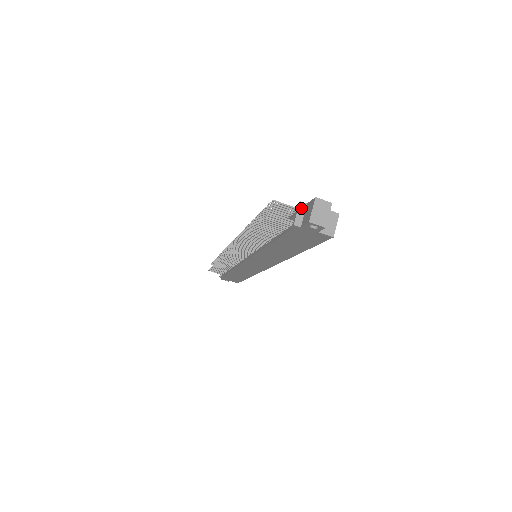
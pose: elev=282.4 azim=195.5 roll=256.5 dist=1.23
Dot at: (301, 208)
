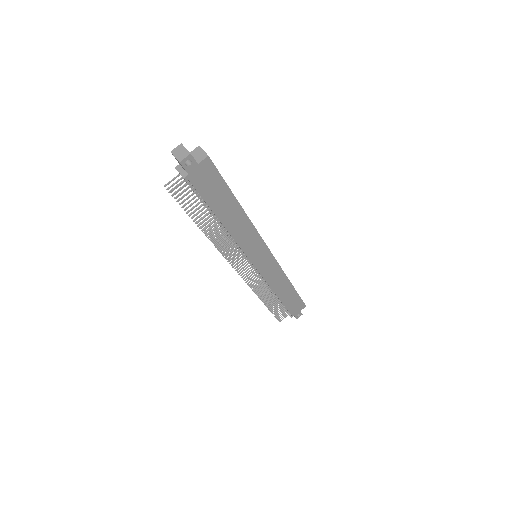
Dot at: (179, 169)
